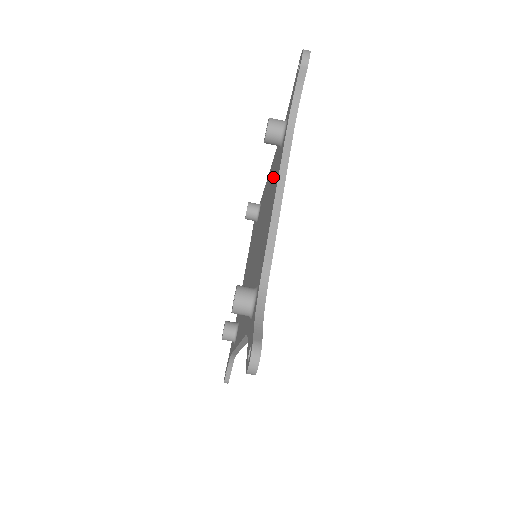
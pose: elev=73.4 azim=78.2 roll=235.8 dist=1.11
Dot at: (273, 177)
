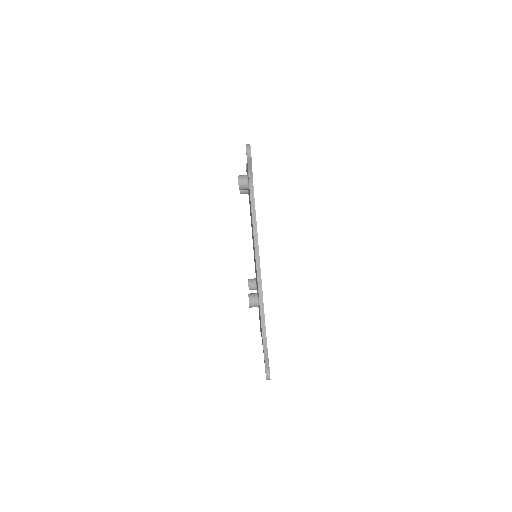
Dot at: occluded
